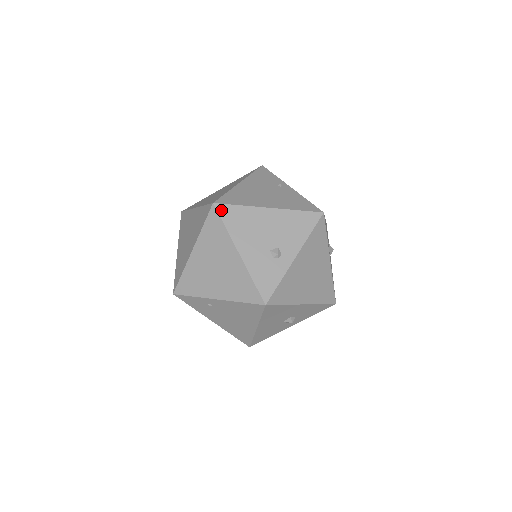
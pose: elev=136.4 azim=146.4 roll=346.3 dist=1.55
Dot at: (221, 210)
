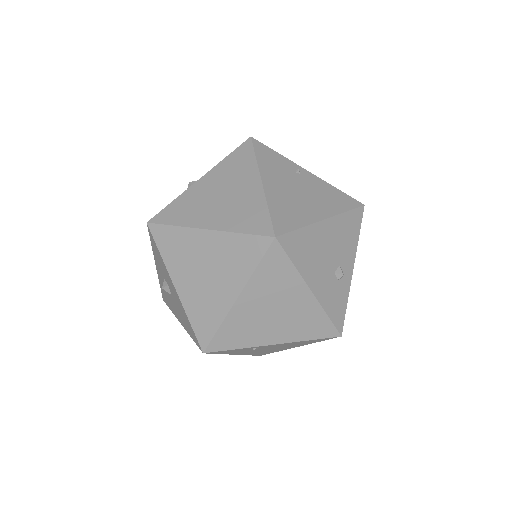
Dot at: (285, 243)
